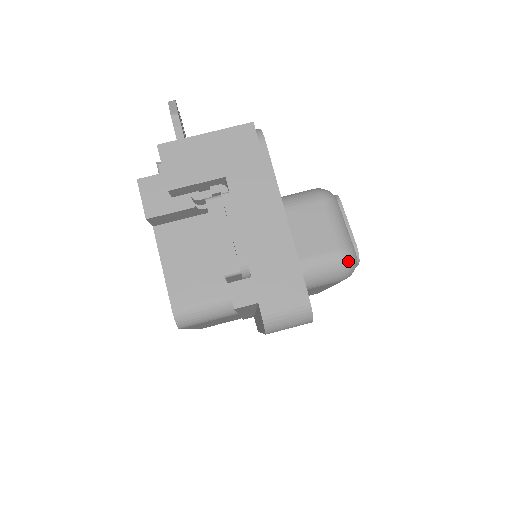
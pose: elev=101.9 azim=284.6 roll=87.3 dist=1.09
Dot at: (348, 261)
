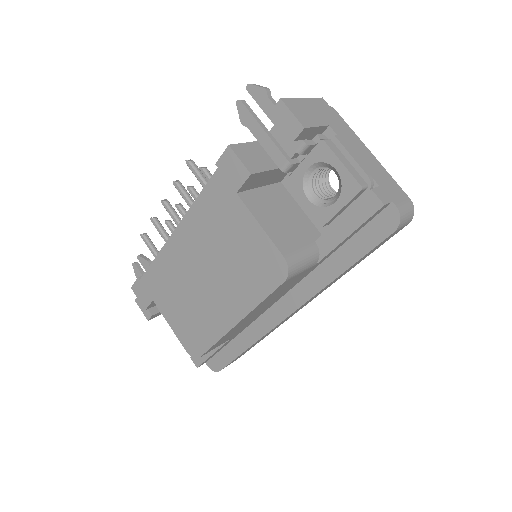
Dot at: occluded
